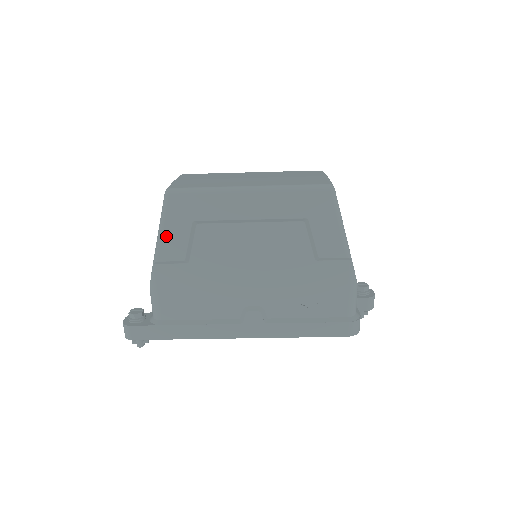
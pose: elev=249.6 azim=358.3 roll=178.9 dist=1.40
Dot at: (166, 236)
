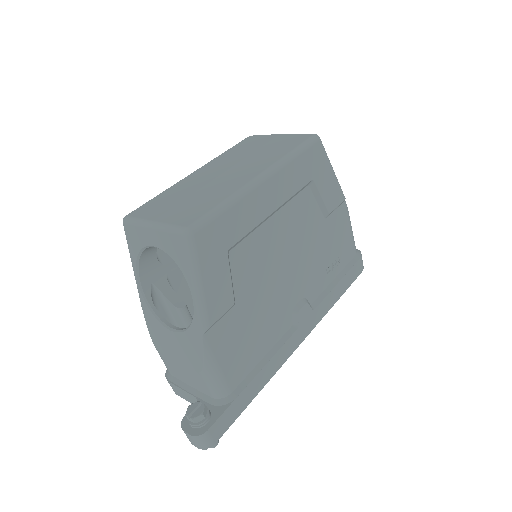
Dot at: (208, 289)
